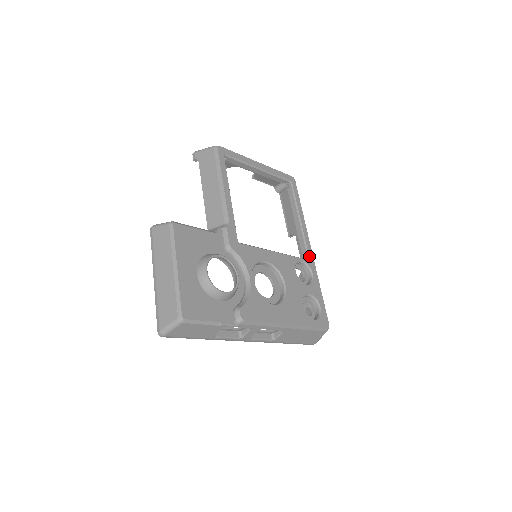
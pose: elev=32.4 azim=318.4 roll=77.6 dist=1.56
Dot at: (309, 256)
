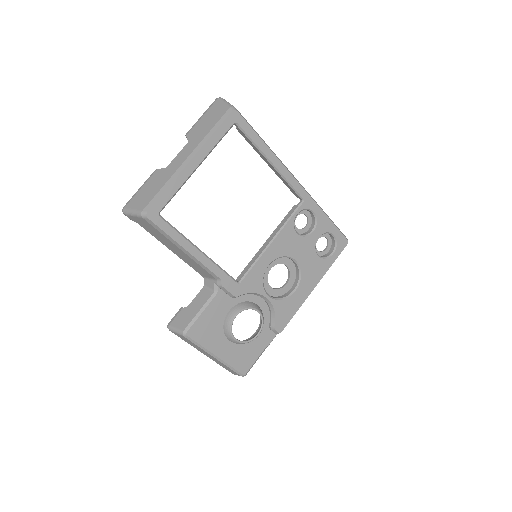
Dot at: (301, 197)
